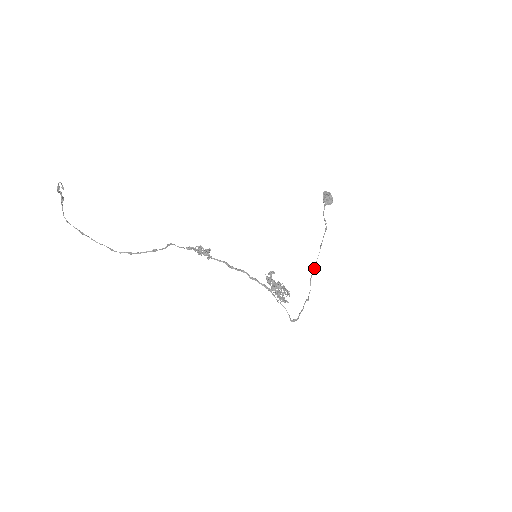
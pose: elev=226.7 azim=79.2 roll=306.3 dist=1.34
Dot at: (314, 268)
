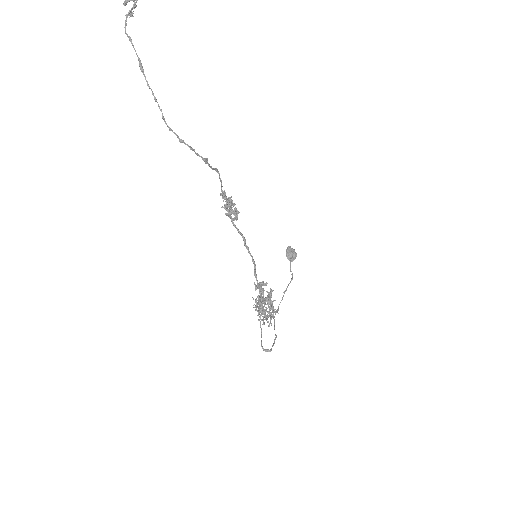
Dot at: (277, 310)
